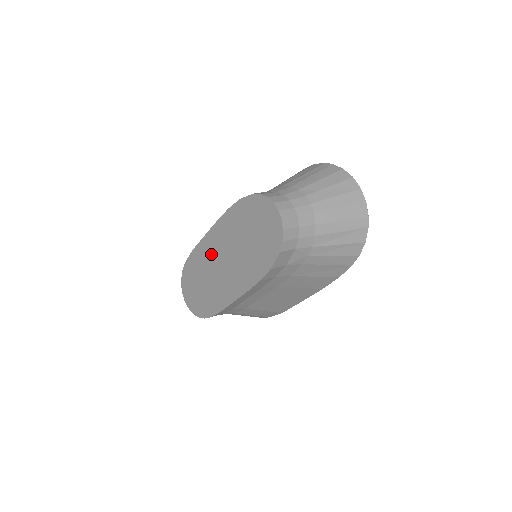
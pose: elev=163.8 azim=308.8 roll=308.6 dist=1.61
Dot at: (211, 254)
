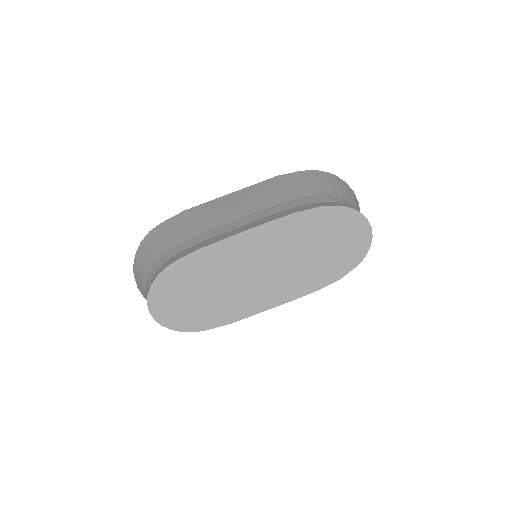
Dot at: (241, 258)
